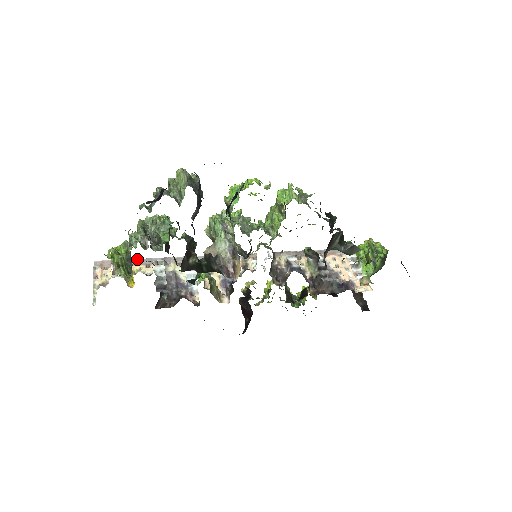
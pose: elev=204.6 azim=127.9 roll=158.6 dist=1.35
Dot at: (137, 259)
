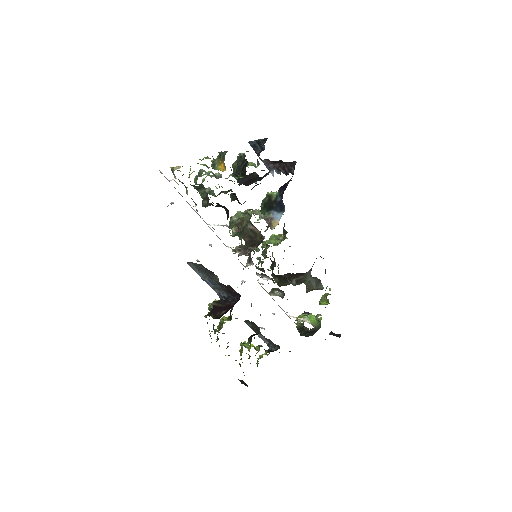
Dot at: (182, 196)
